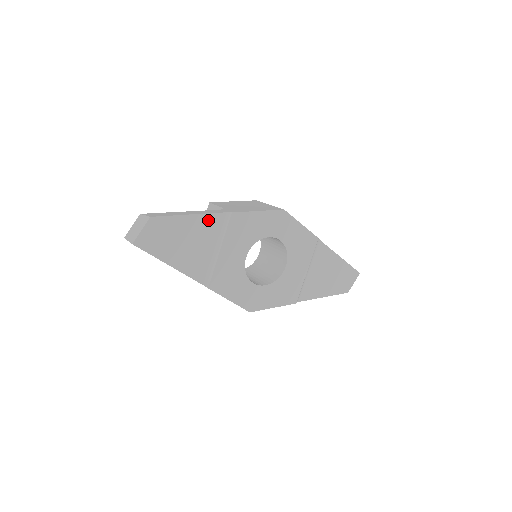
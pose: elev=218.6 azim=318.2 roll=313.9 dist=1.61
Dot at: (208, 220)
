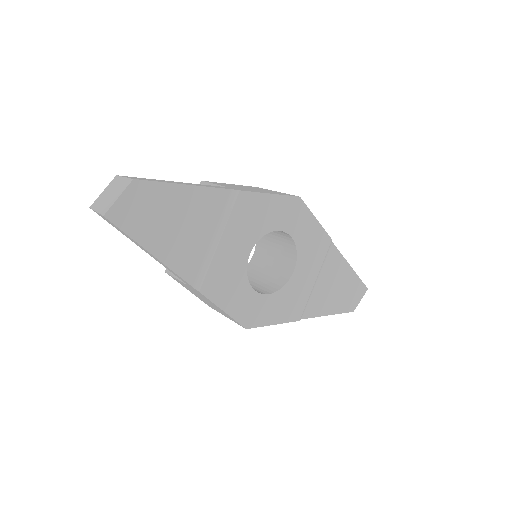
Dot at: (209, 196)
